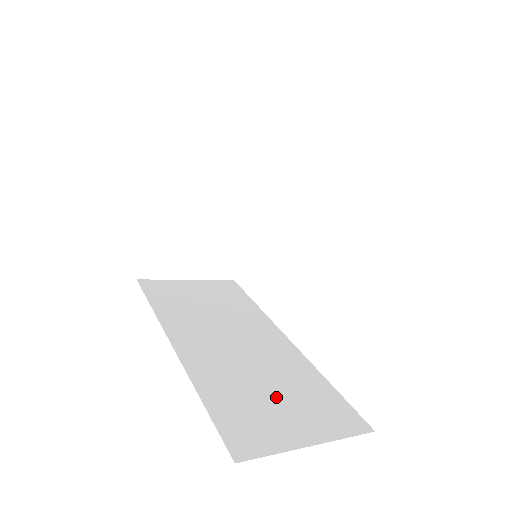
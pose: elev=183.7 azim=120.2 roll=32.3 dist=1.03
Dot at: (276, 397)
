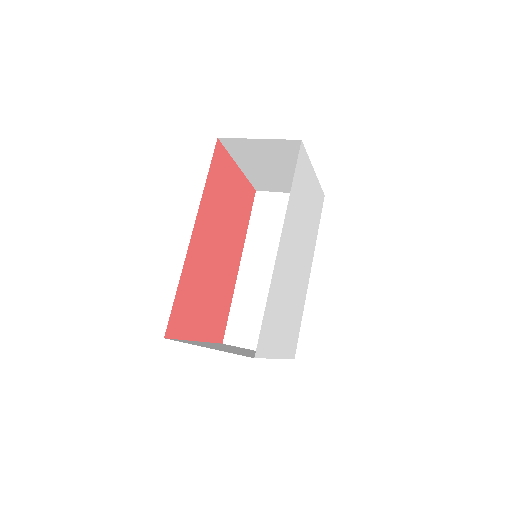
Dot at: occluded
